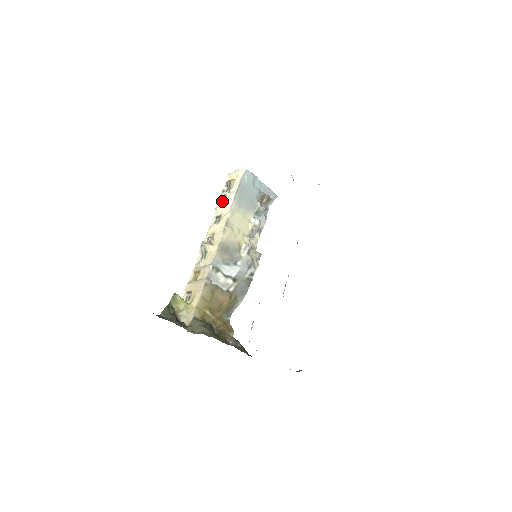
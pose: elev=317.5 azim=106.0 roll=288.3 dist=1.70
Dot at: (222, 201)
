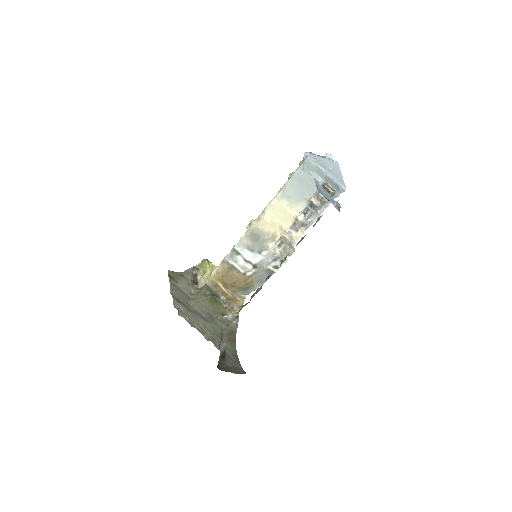
Dot at: occluded
